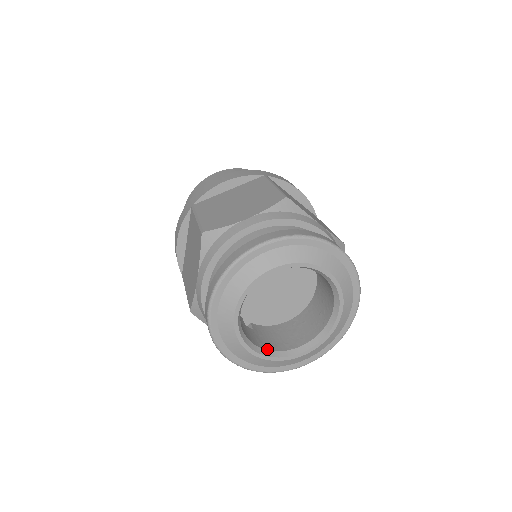
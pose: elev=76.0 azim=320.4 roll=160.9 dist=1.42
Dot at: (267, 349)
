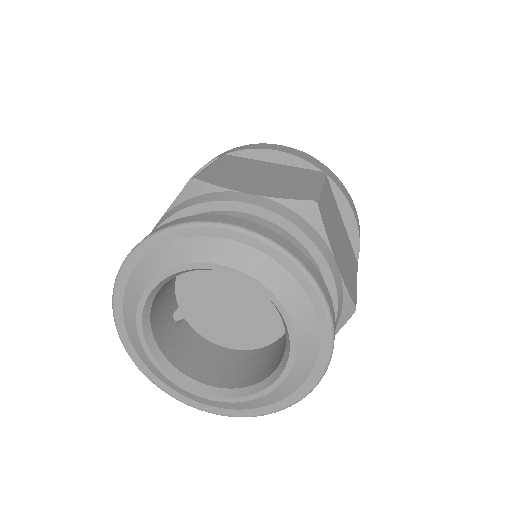
Dot at: (169, 359)
